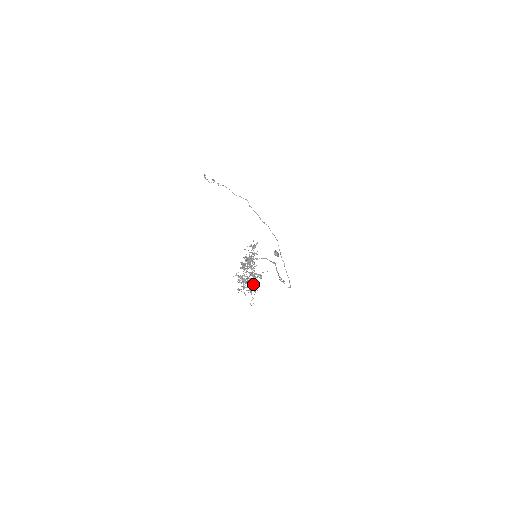
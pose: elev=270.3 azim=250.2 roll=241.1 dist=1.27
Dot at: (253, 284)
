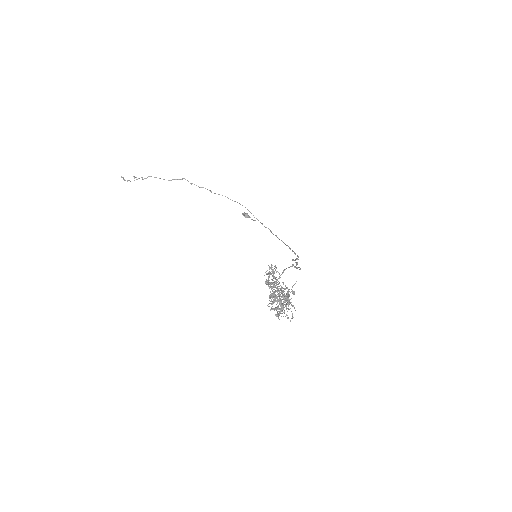
Dot at: (286, 301)
